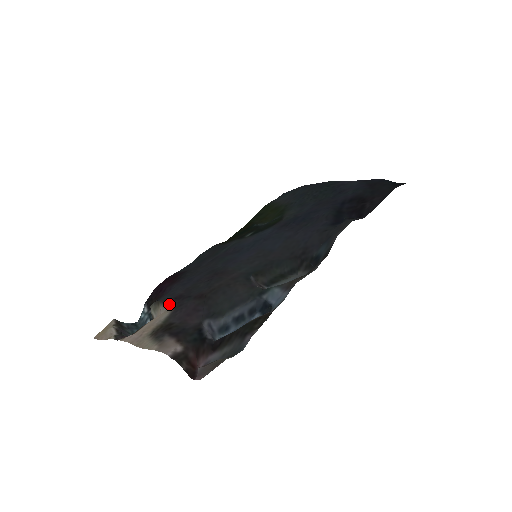
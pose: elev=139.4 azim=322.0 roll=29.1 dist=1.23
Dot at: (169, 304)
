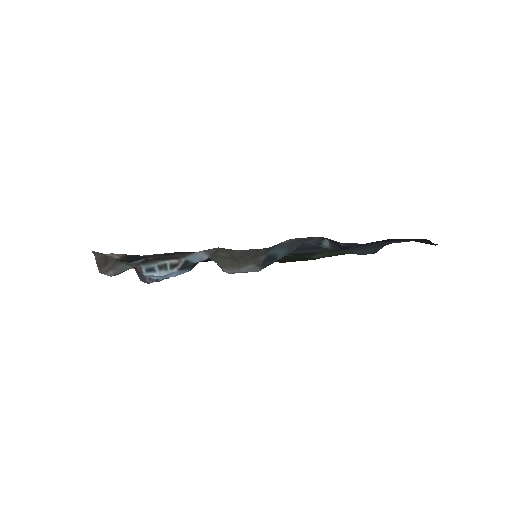
Dot at: occluded
